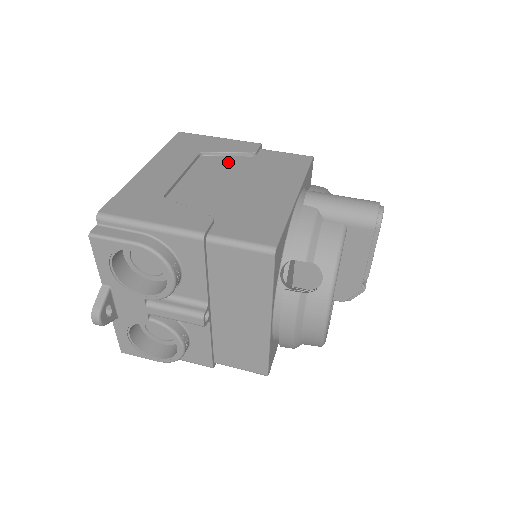
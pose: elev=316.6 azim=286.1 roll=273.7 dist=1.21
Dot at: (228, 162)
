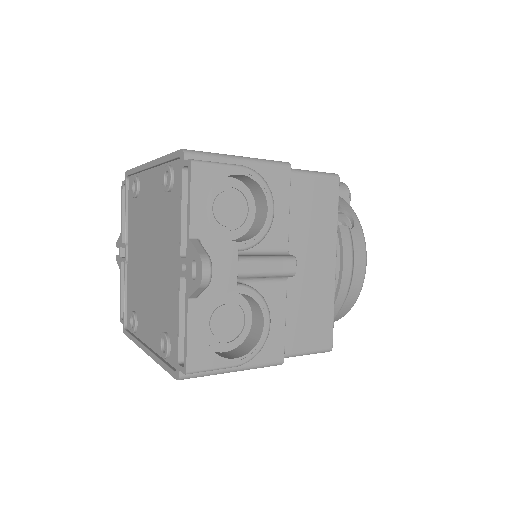
Dot at: occluded
